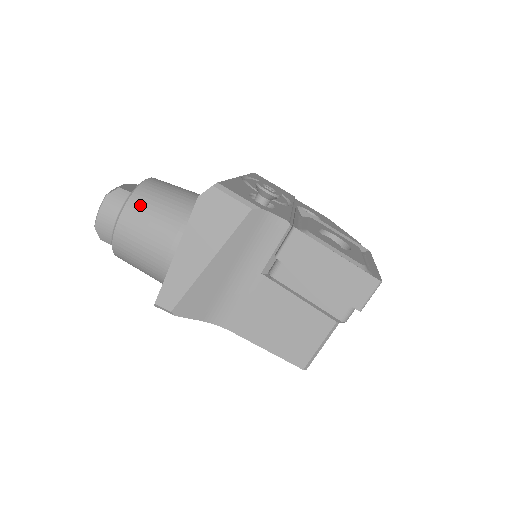
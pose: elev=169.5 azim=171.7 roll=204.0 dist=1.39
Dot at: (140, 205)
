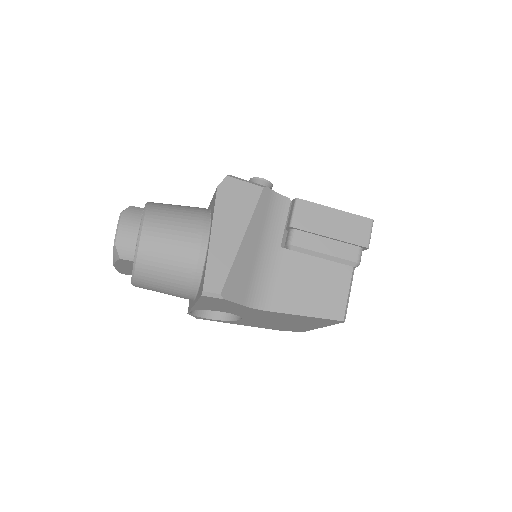
Dot at: (159, 212)
